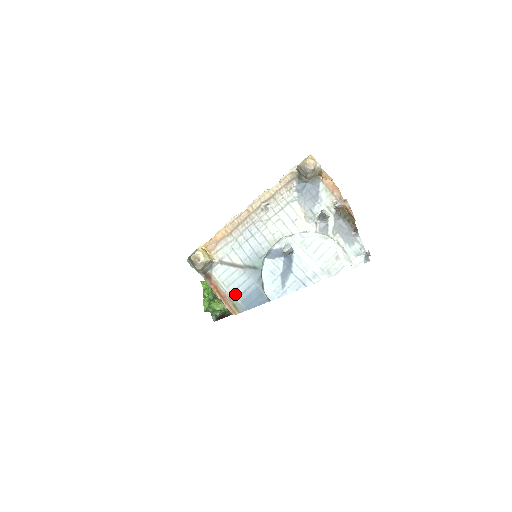
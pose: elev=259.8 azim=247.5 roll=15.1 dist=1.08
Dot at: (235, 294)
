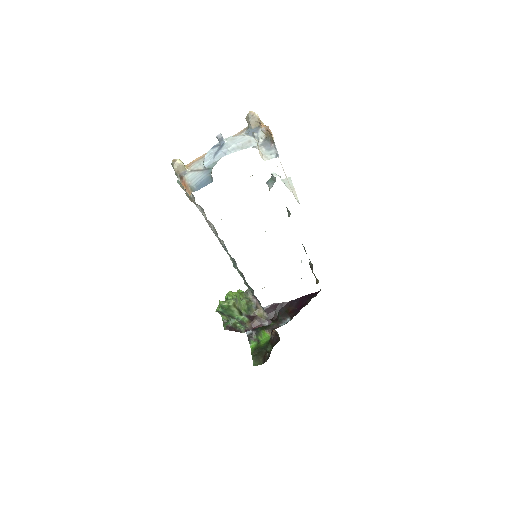
Dot at: (194, 184)
